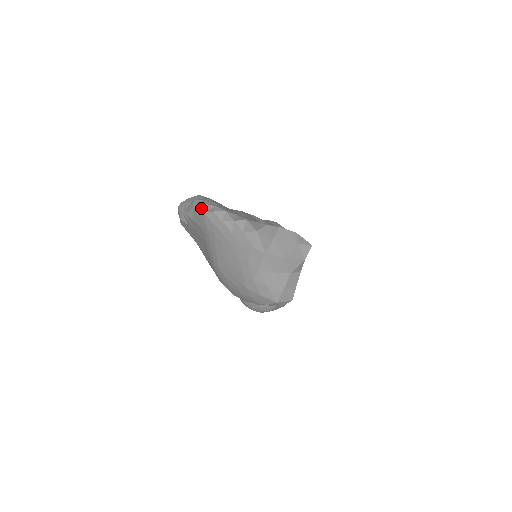
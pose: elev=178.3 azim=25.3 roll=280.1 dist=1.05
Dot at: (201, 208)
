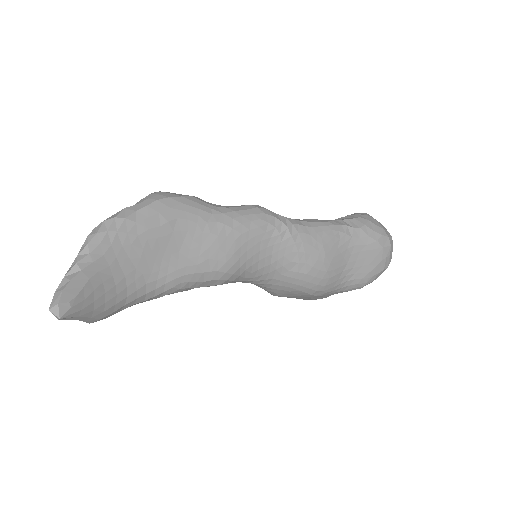
Dot at: (102, 223)
